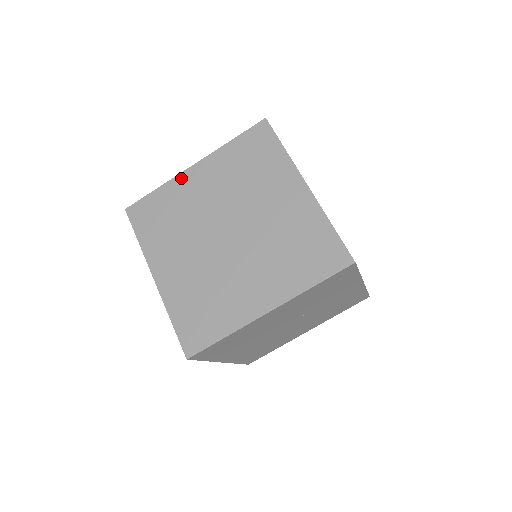
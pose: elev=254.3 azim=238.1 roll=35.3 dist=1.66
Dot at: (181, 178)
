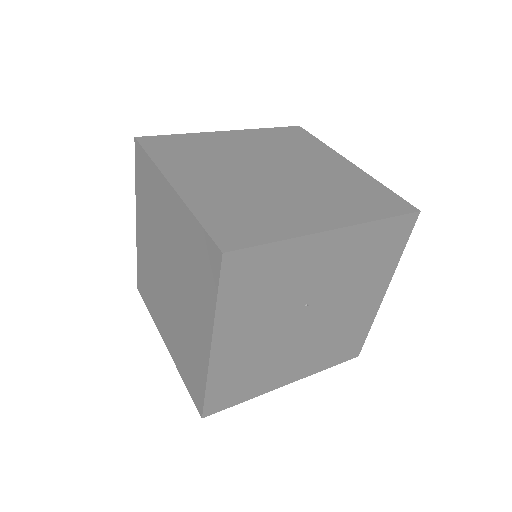
Dot at: (138, 240)
